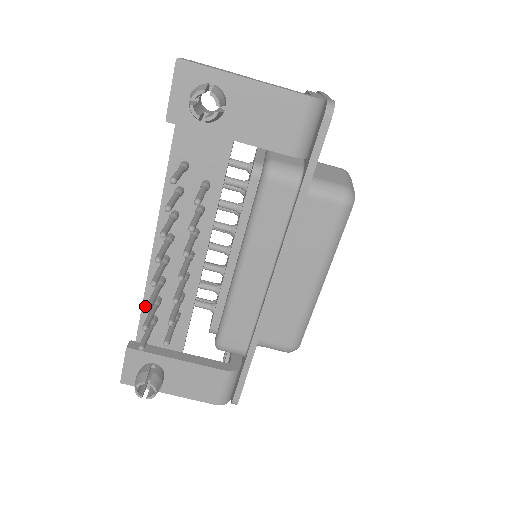
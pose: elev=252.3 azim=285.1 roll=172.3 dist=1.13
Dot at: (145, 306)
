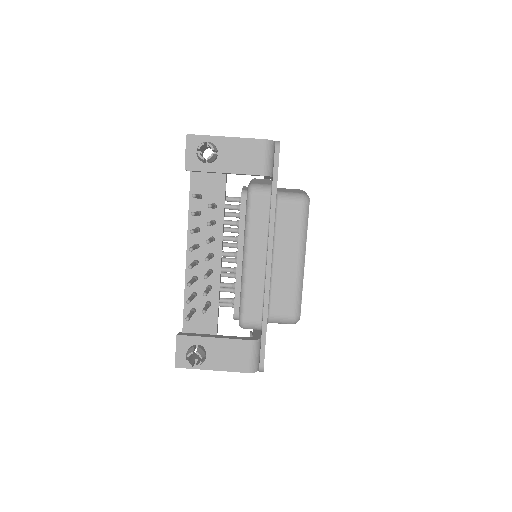
Dot at: occluded
